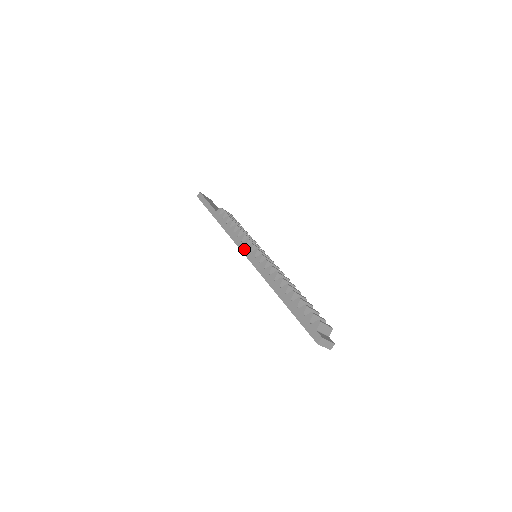
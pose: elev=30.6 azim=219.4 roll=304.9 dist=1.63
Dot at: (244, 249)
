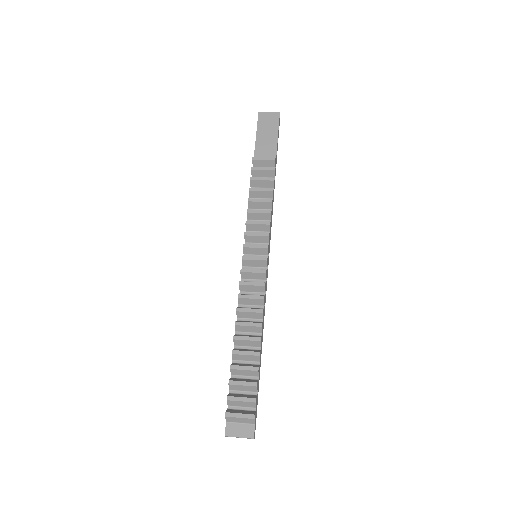
Dot at: occluded
